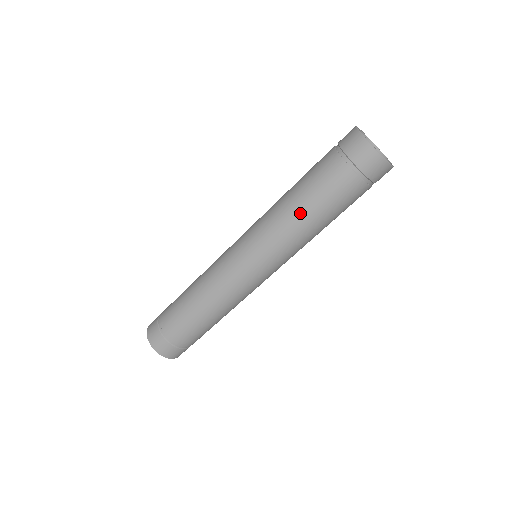
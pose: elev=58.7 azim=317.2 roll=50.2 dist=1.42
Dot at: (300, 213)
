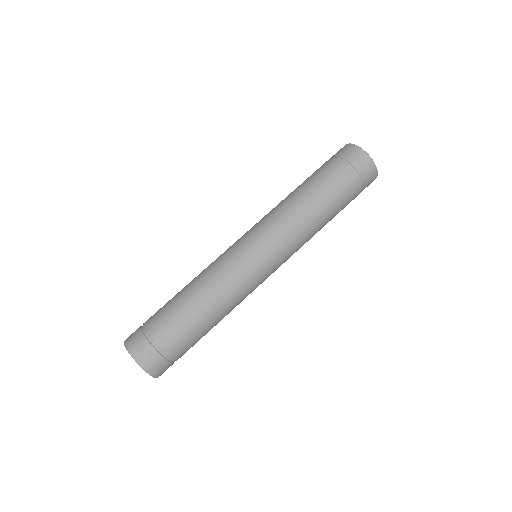
Dot at: (305, 202)
